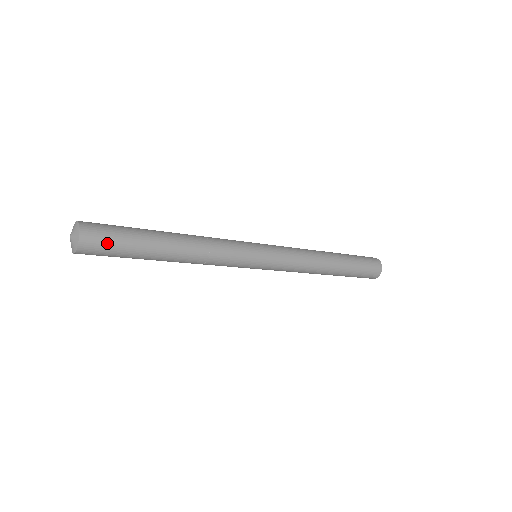
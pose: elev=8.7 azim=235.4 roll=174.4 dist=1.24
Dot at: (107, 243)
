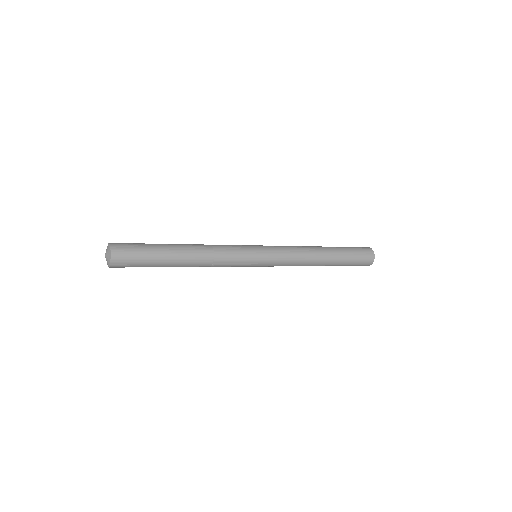
Dot at: occluded
